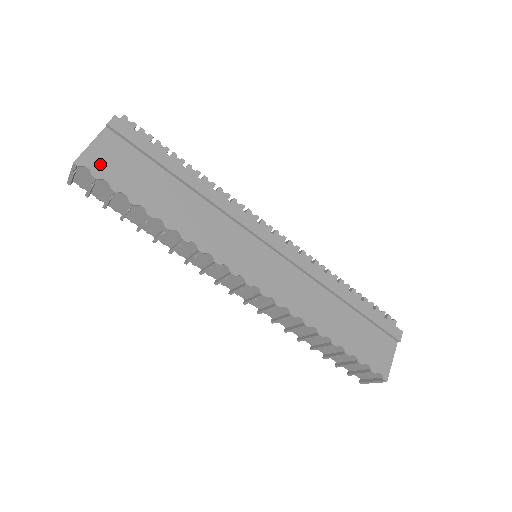
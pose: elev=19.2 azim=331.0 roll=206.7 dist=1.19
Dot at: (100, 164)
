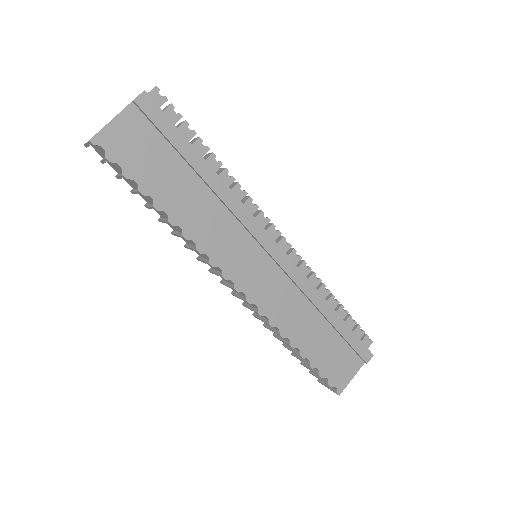
Dot at: (117, 145)
